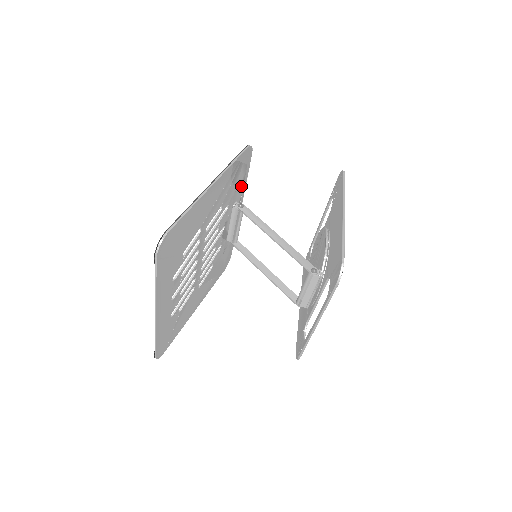
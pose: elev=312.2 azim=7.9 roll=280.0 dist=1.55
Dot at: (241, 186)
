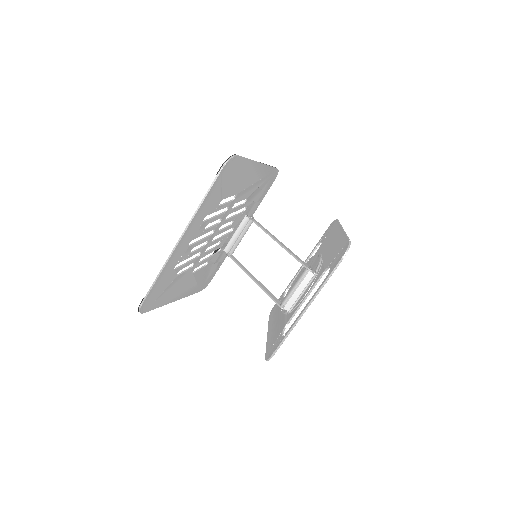
Dot at: (256, 204)
